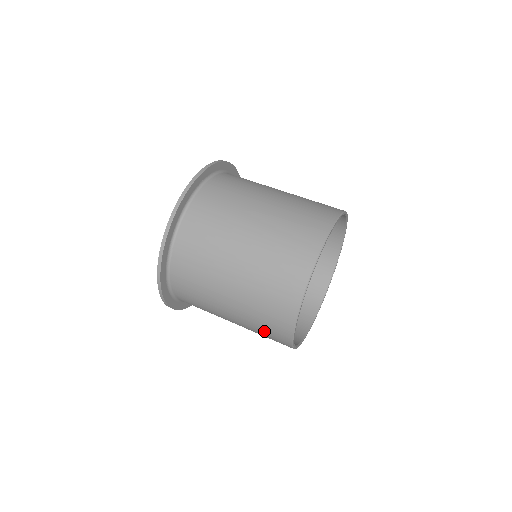
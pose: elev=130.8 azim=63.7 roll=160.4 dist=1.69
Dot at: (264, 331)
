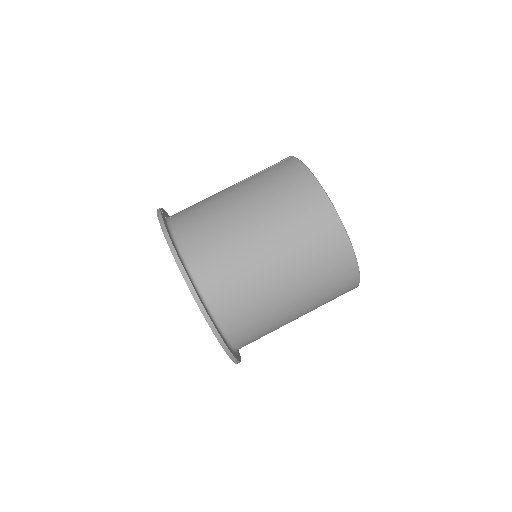
Dot at: occluded
